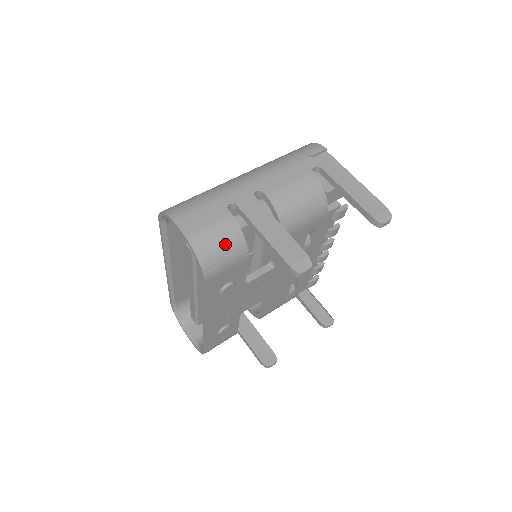
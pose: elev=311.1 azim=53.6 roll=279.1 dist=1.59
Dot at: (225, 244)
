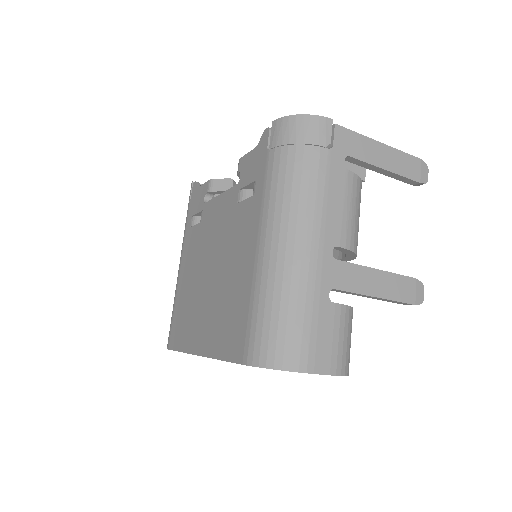
Dot at: occluded
